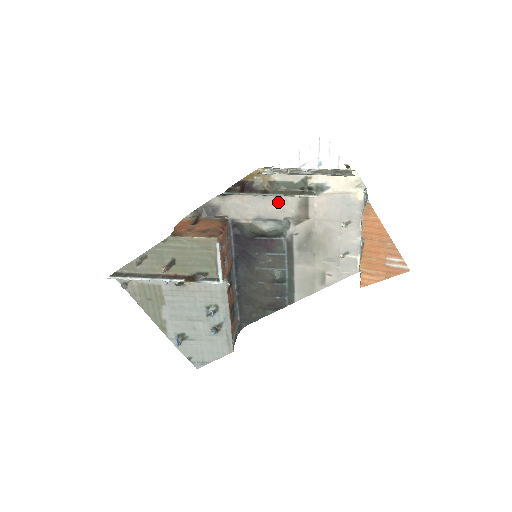
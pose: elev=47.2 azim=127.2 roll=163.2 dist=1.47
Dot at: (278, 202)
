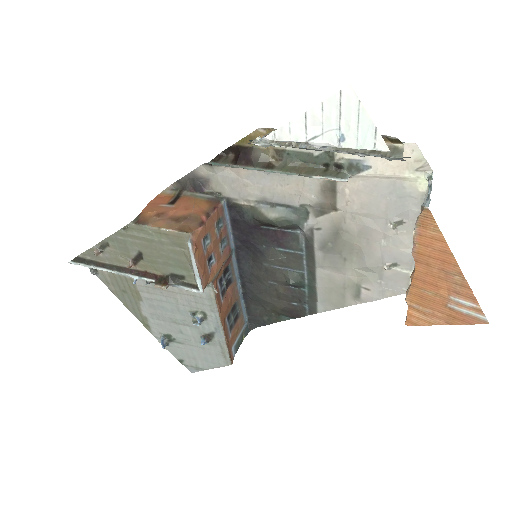
Dot at: (290, 181)
